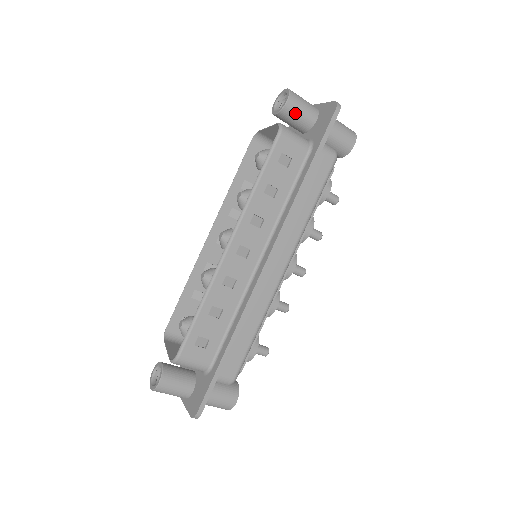
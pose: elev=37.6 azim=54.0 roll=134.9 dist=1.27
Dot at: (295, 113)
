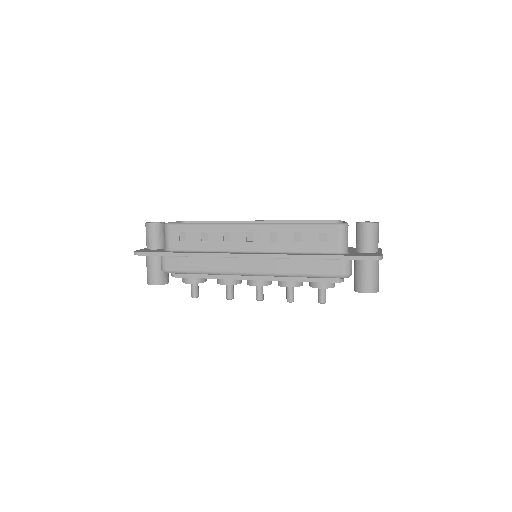
Dot at: (363, 234)
